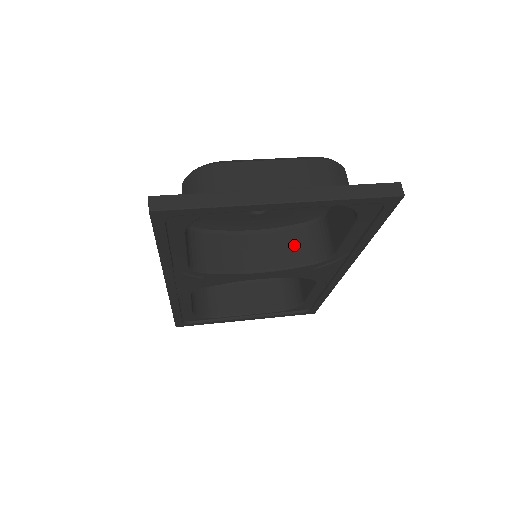
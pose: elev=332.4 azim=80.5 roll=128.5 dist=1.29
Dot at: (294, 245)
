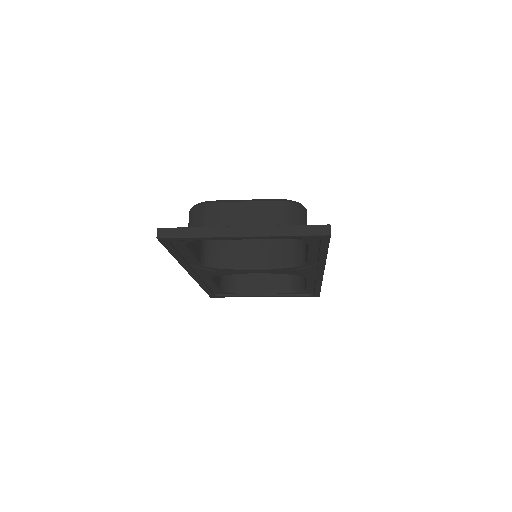
Dot at: (283, 251)
